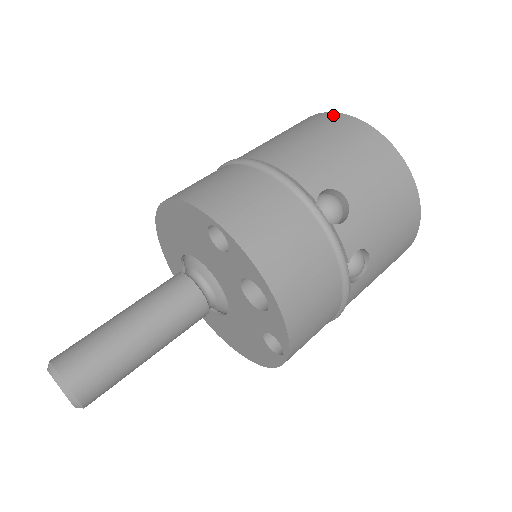
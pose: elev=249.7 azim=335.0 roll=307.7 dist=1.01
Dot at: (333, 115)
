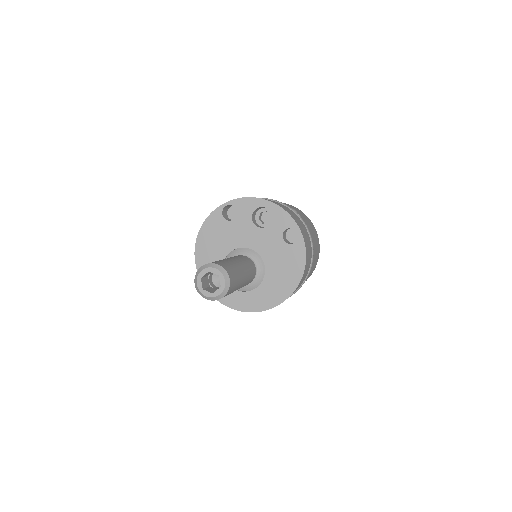
Dot at: occluded
